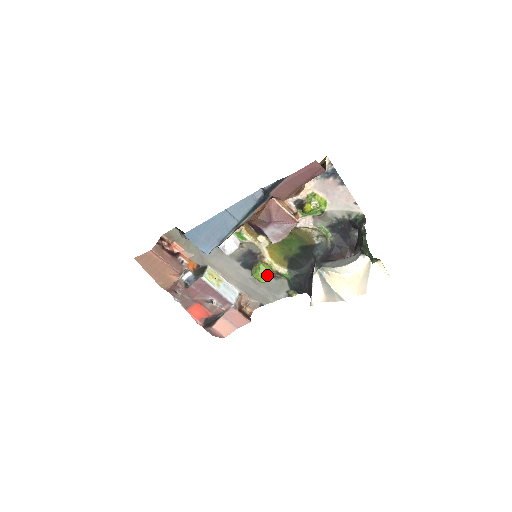
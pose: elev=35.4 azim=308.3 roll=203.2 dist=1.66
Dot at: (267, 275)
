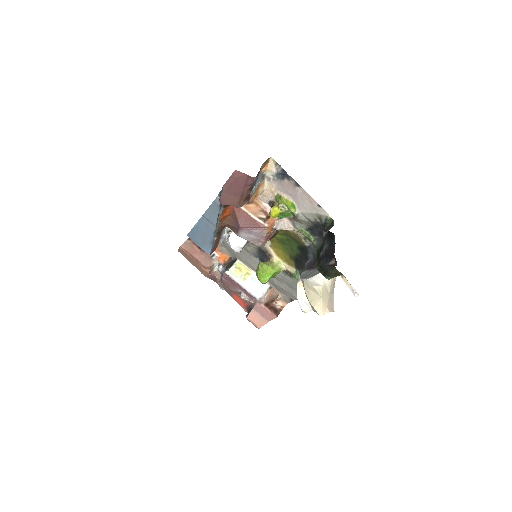
Dot at: (266, 276)
